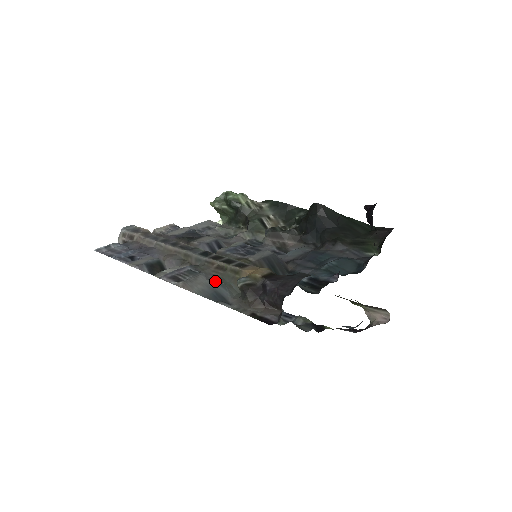
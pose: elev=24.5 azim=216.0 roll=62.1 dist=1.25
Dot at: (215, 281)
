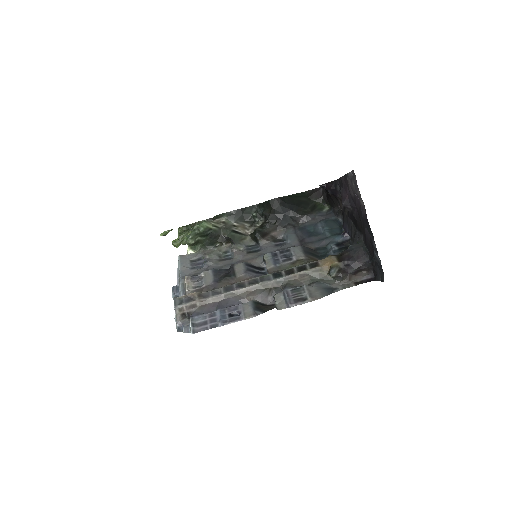
Dot at: (315, 284)
